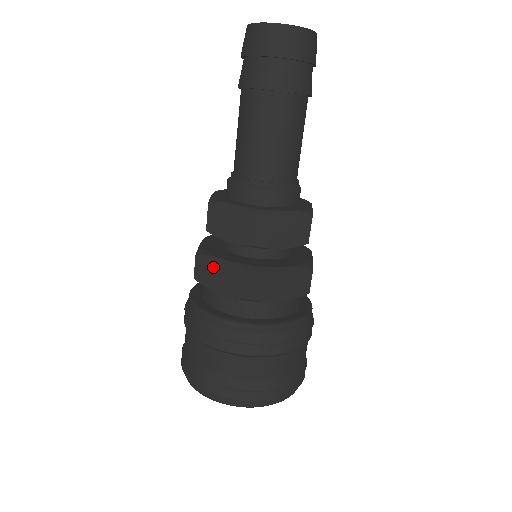
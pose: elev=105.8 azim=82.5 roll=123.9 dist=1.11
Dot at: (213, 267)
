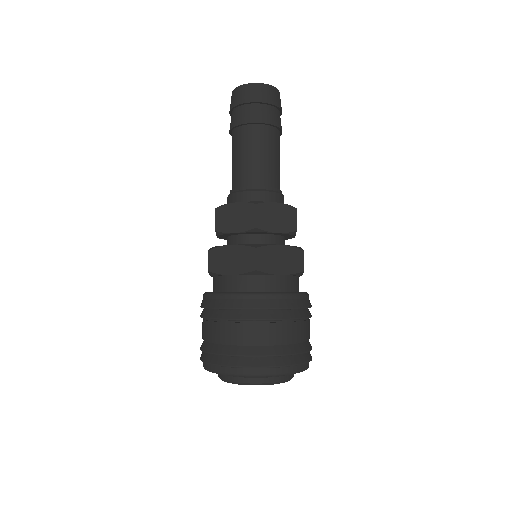
Dot at: (224, 255)
